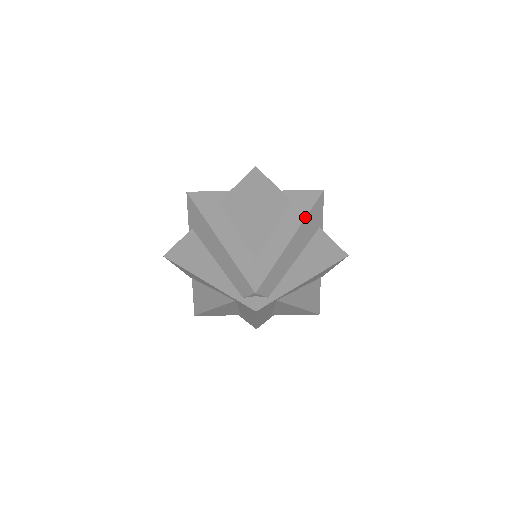
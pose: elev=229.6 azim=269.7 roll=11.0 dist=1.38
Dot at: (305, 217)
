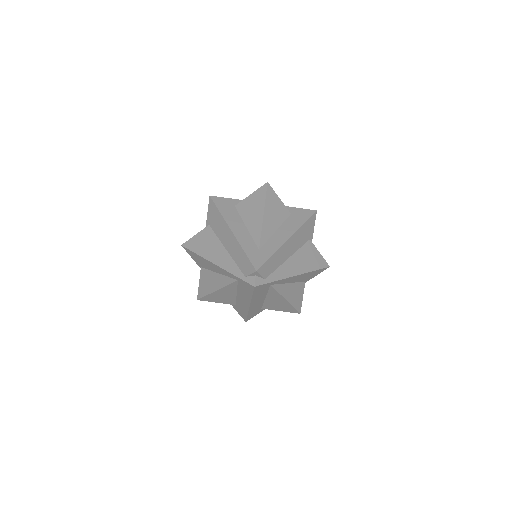
Dot at: (300, 226)
